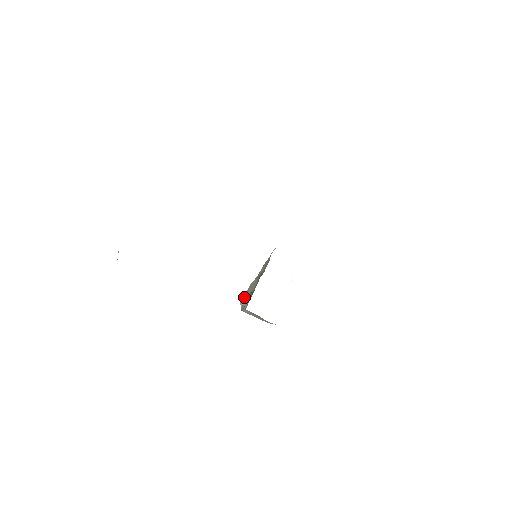
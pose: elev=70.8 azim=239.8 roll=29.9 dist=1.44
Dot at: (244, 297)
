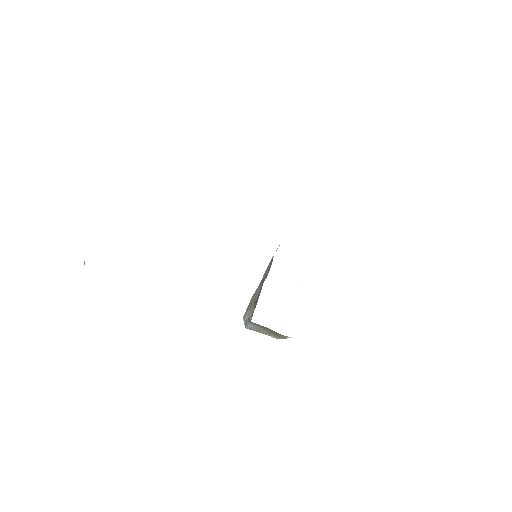
Dot at: (247, 310)
